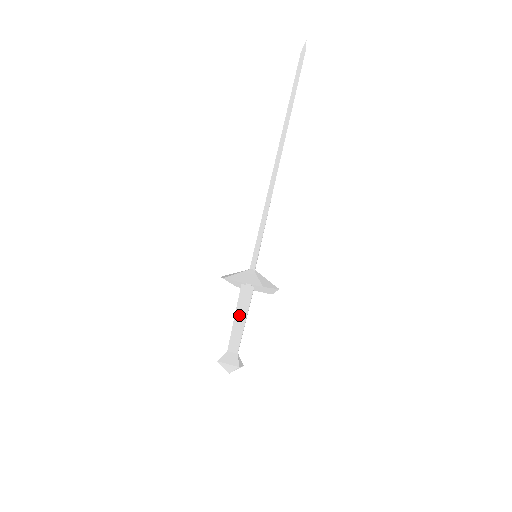
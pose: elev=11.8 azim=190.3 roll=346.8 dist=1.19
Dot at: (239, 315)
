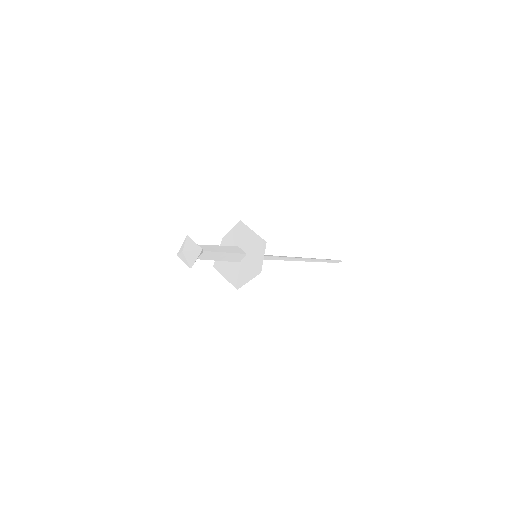
Dot at: (223, 248)
